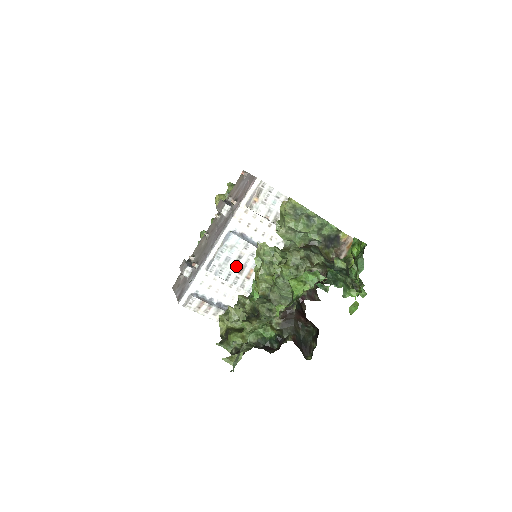
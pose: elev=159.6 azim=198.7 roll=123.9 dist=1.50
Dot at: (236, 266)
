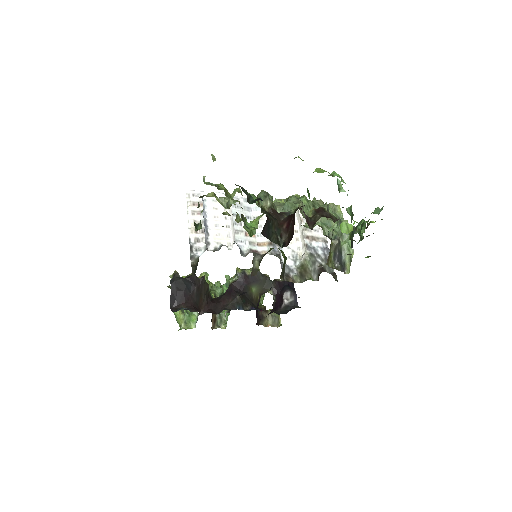
Dot at: (249, 219)
